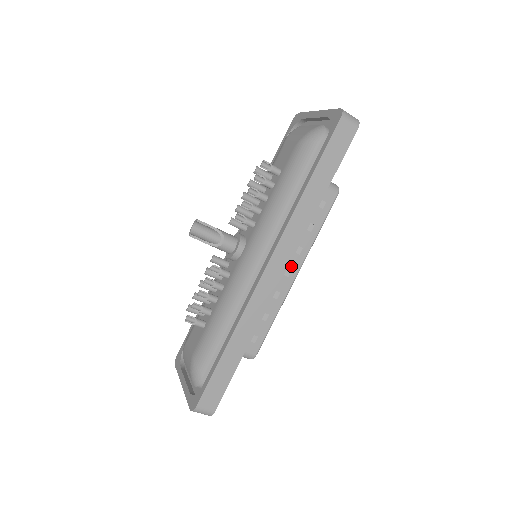
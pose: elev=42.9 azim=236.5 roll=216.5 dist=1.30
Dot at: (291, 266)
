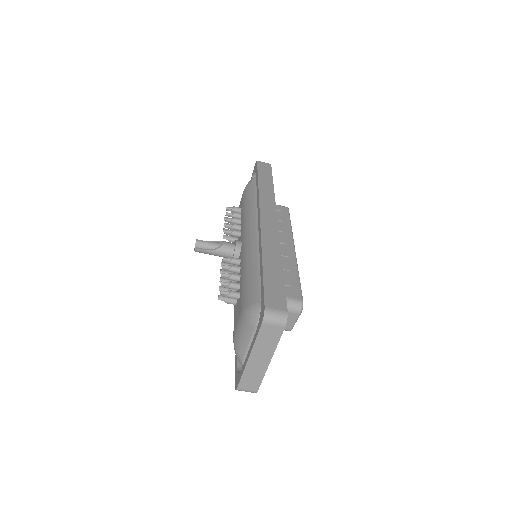
Dot at: (285, 242)
